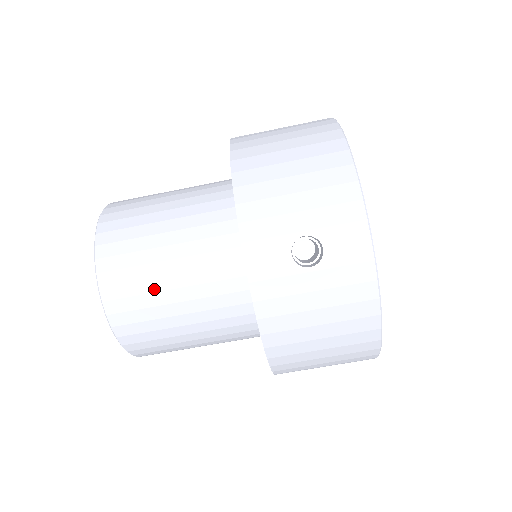
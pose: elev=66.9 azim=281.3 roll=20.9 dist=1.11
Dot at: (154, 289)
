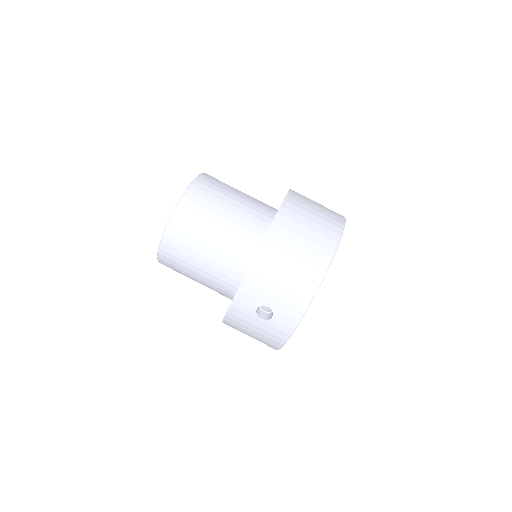
Dot at: (188, 261)
